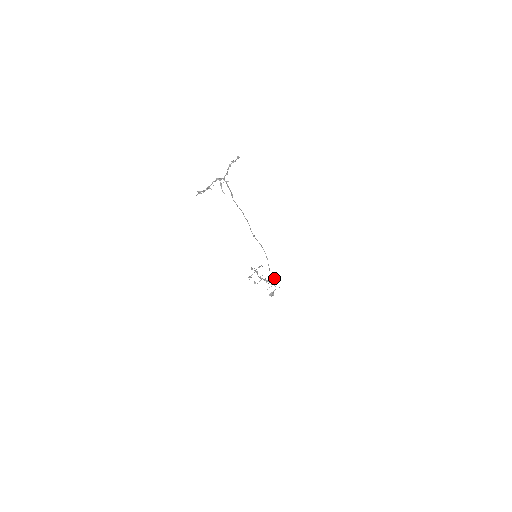
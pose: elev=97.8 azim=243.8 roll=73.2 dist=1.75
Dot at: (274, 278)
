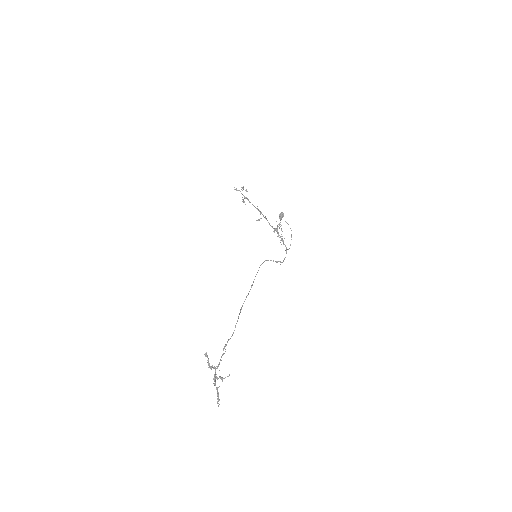
Dot at: occluded
